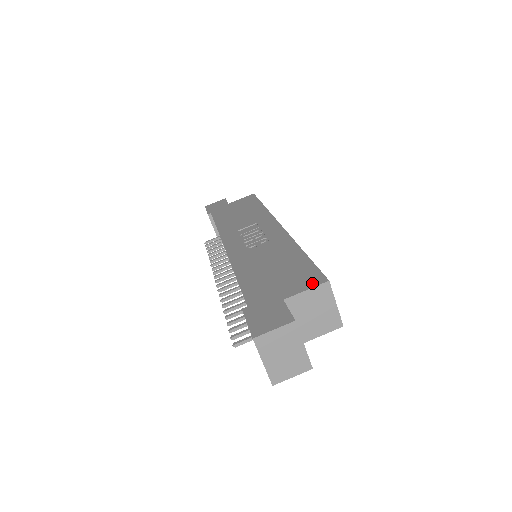
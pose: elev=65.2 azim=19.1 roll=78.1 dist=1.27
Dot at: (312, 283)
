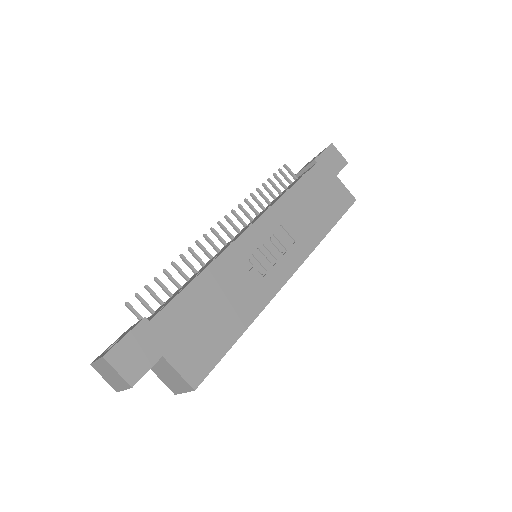
Dot at: (190, 374)
